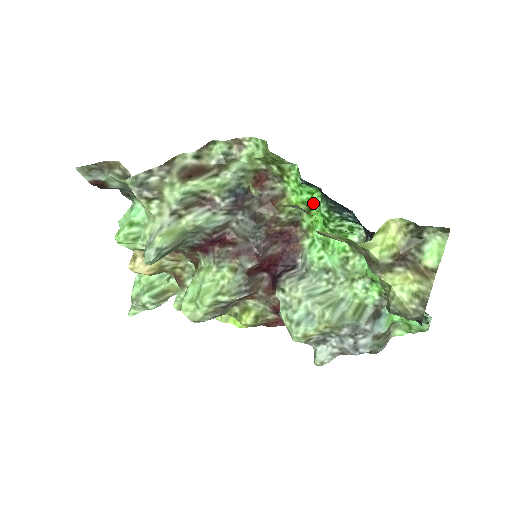
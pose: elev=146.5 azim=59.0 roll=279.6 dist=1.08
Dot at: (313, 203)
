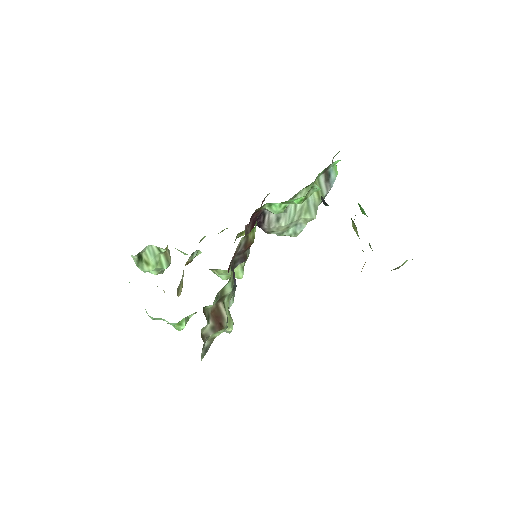
Dot at: occluded
